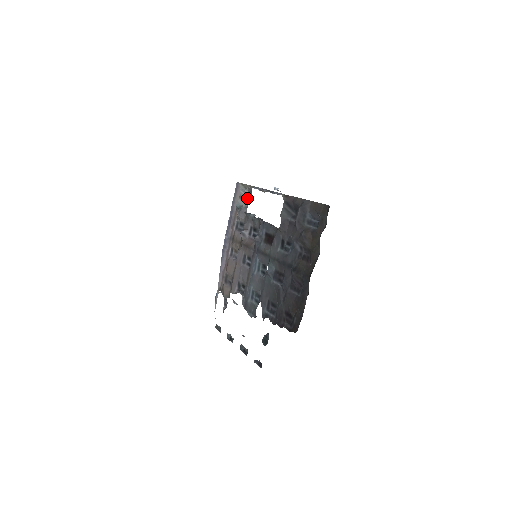
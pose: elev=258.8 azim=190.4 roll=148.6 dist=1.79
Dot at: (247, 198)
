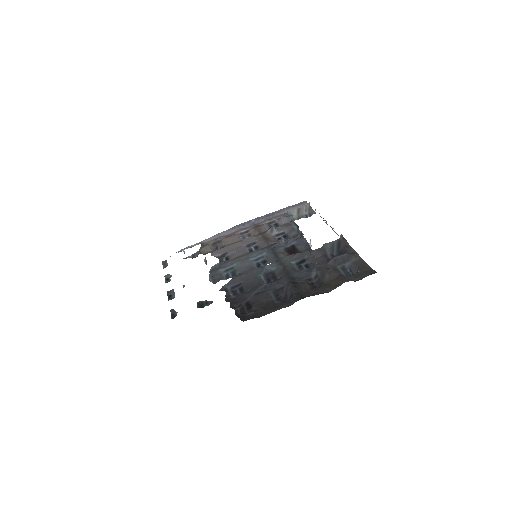
Dot at: (303, 215)
